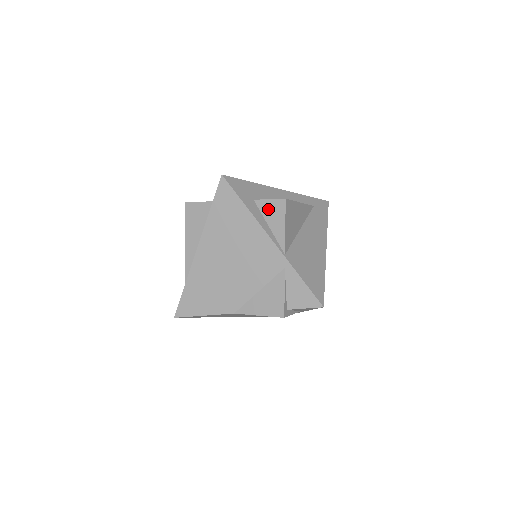
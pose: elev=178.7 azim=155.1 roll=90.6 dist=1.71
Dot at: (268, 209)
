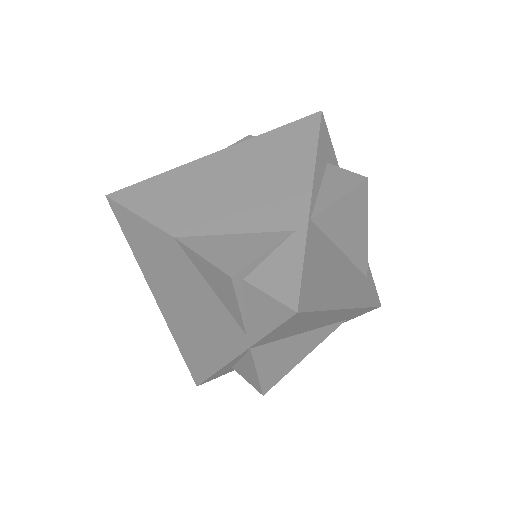
Dot at: (336, 176)
